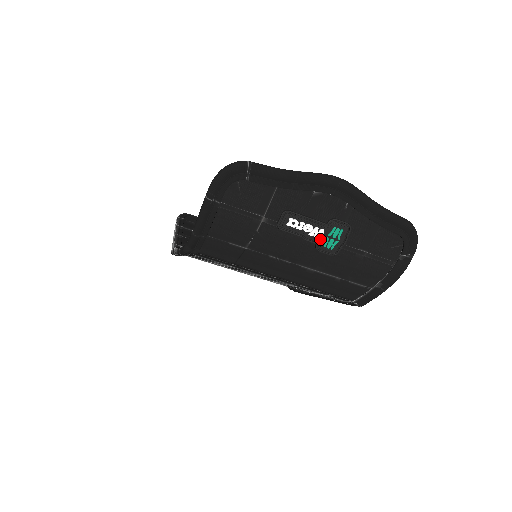
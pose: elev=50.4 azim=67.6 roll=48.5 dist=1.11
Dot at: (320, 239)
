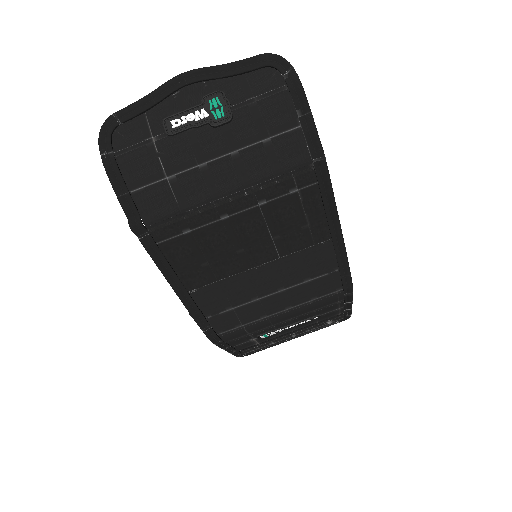
Dot at: (208, 117)
